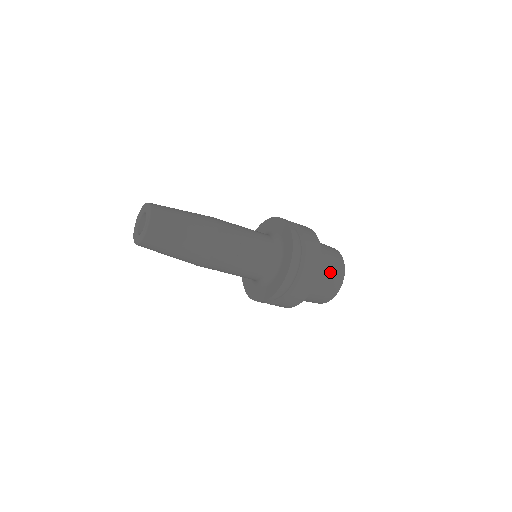
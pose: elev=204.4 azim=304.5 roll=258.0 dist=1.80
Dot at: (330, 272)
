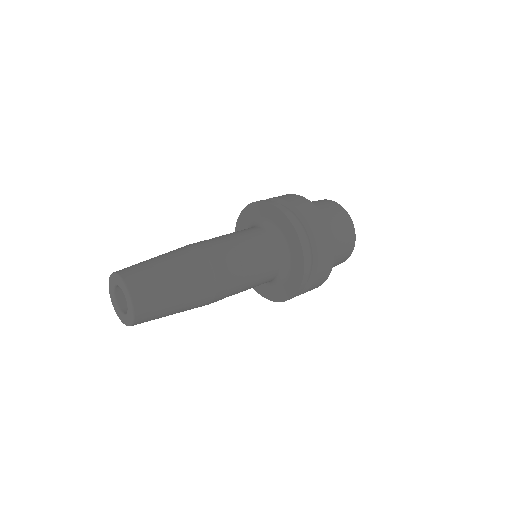
Dot at: (336, 262)
